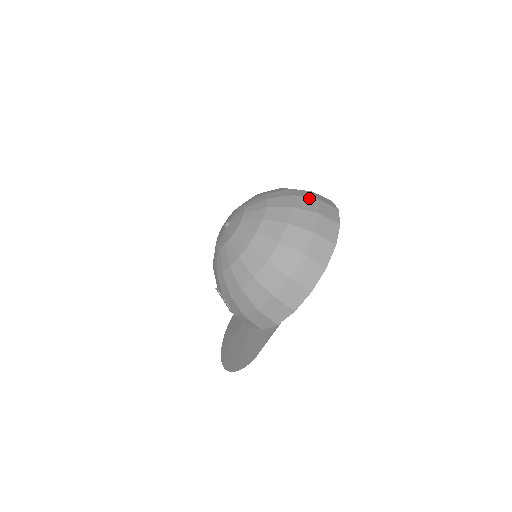
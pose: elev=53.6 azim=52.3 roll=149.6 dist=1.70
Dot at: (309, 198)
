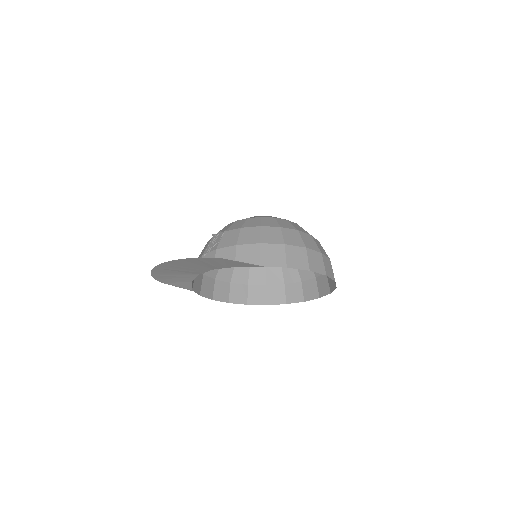
Dot at: occluded
